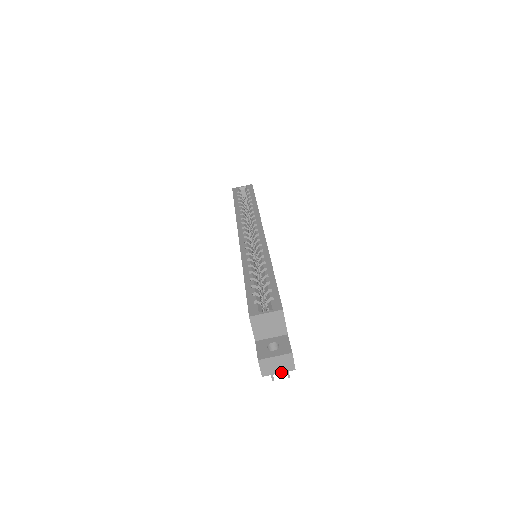
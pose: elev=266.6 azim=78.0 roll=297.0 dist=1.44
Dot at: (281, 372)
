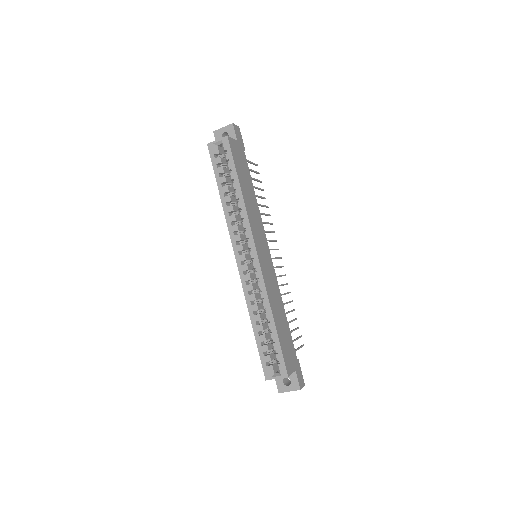
Dot at: occluded
